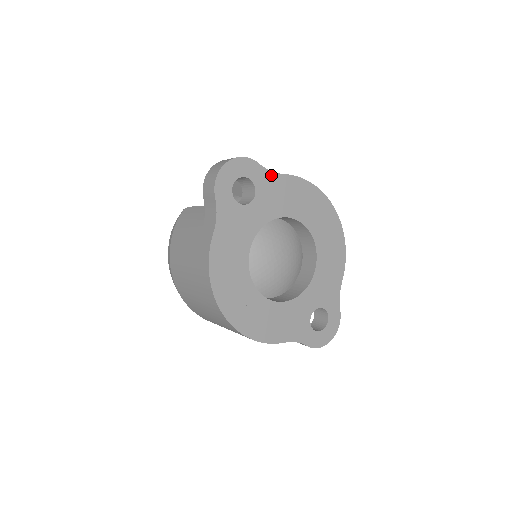
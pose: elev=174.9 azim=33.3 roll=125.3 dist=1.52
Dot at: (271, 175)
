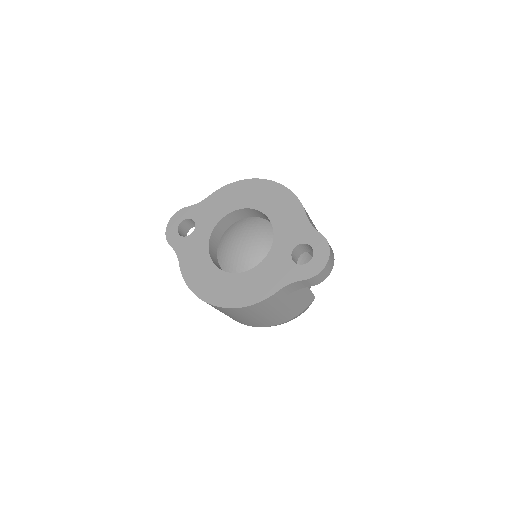
Dot at: (200, 205)
